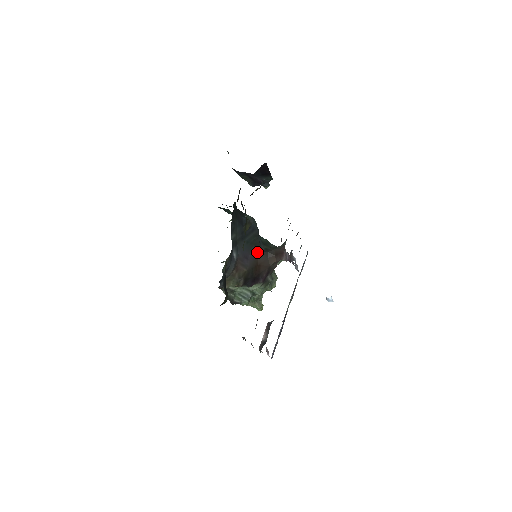
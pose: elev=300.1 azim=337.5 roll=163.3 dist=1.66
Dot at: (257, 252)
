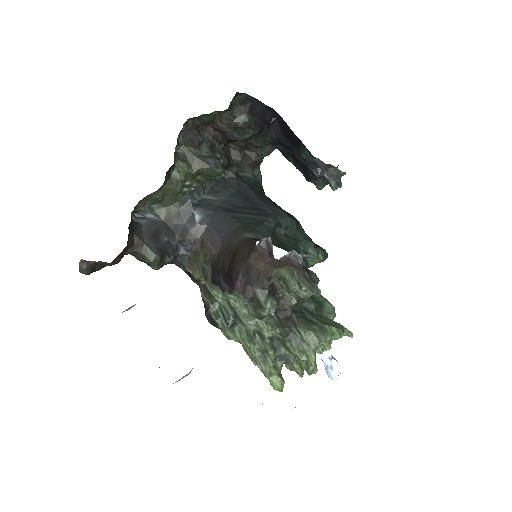
Dot at: (241, 235)
